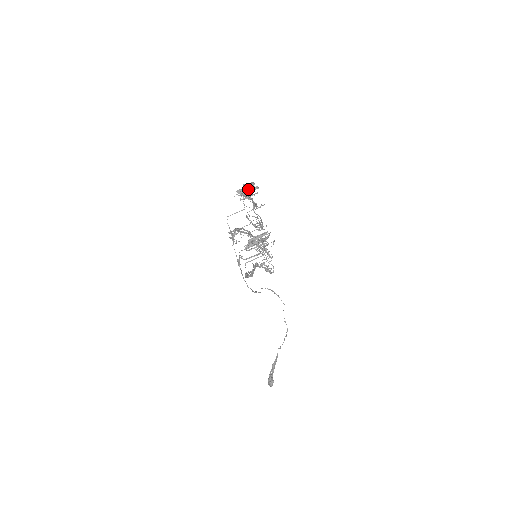
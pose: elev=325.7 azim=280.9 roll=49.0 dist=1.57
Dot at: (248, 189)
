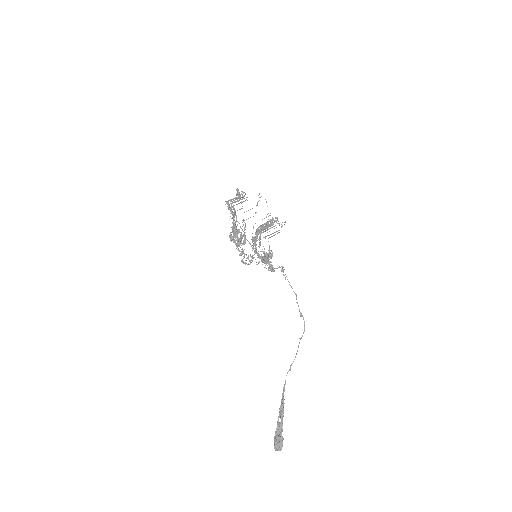
Dot at: (240, 195)
